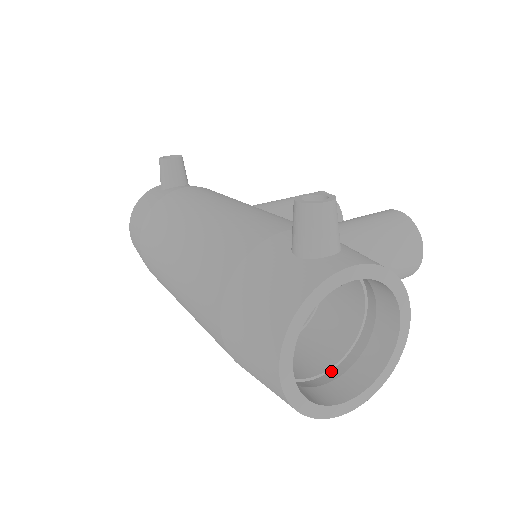
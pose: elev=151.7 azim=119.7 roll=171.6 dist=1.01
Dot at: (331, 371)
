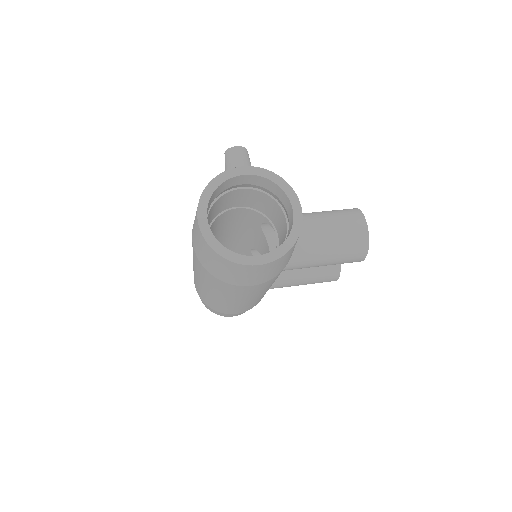
Dot at: occluded
